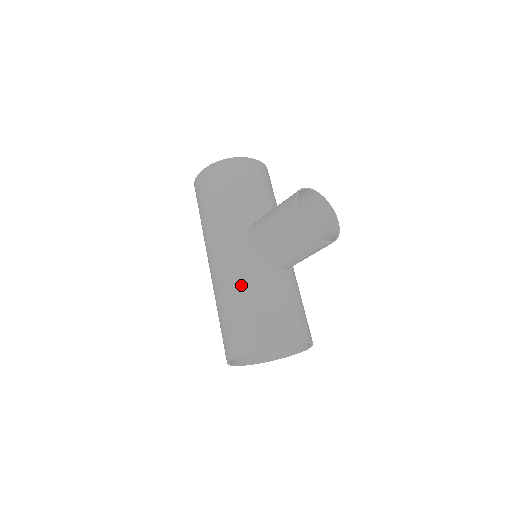
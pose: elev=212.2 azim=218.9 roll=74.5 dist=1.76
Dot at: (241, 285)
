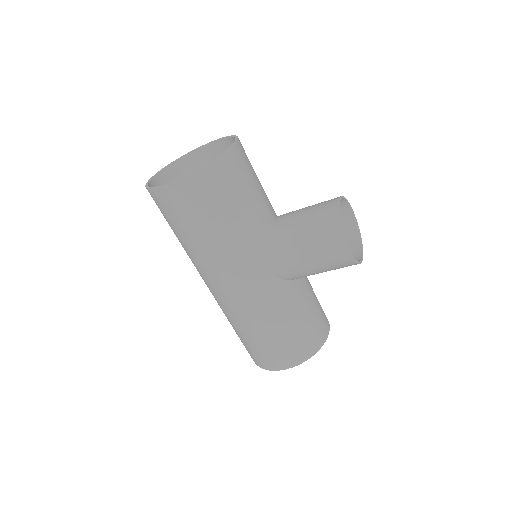
Dot at: (274, 313)
